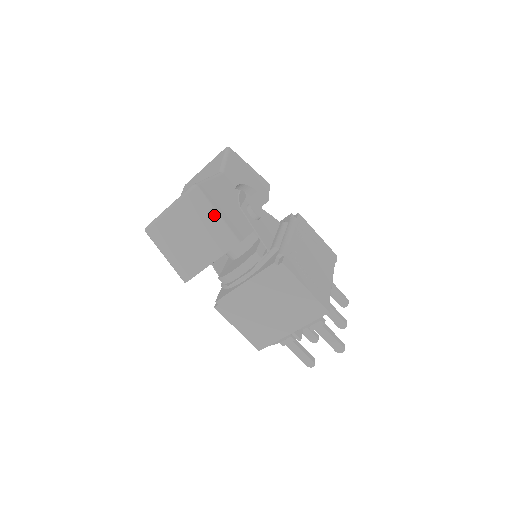
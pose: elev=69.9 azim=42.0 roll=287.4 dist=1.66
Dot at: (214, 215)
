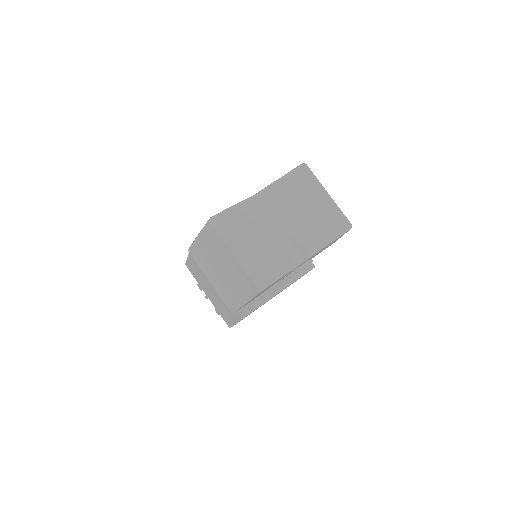
Dot at: (245, 301)
